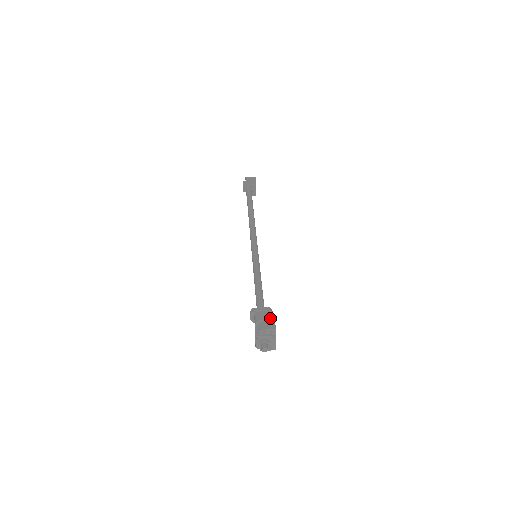
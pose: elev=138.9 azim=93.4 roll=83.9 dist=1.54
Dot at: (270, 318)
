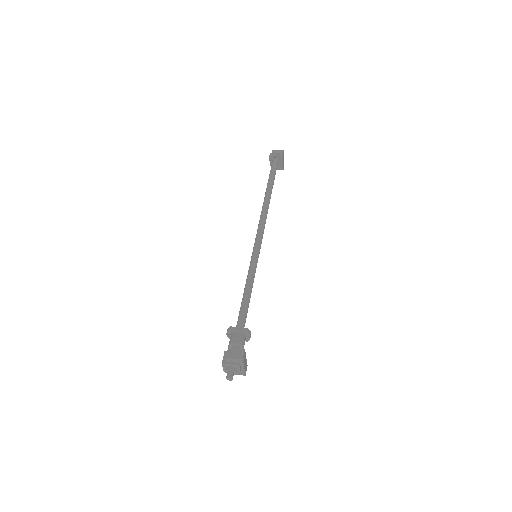
Dot at: (248, 338)
